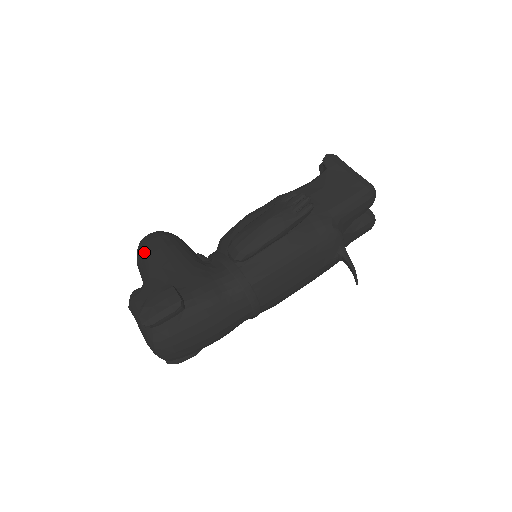
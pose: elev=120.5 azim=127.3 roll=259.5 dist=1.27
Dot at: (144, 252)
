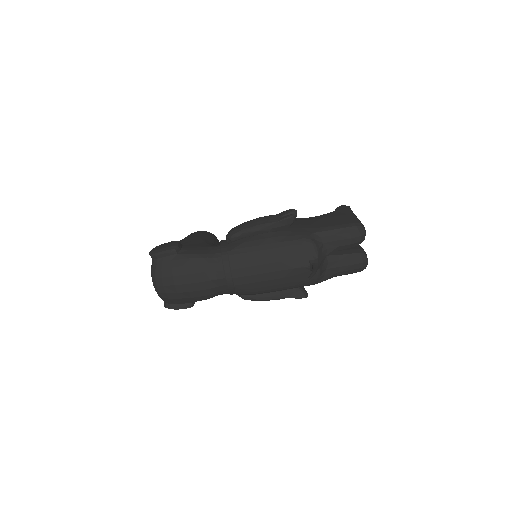
Dot at: occluded
